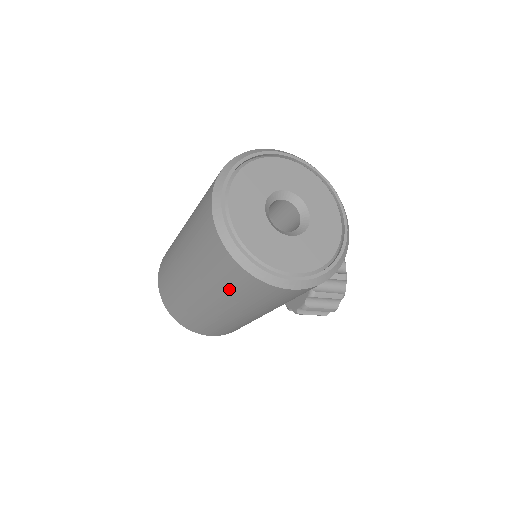
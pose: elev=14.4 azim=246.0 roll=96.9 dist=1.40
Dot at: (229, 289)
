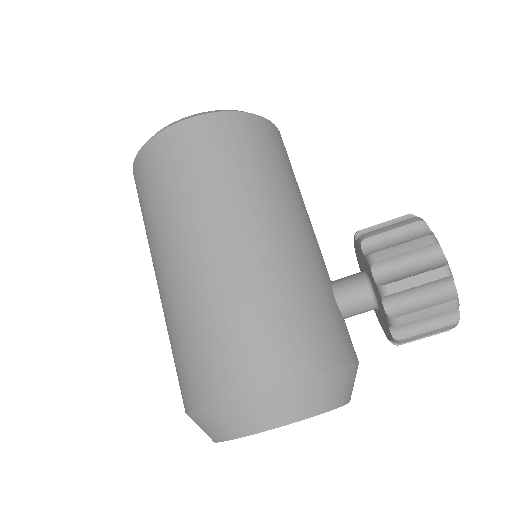
Dot at: (156, 195)
